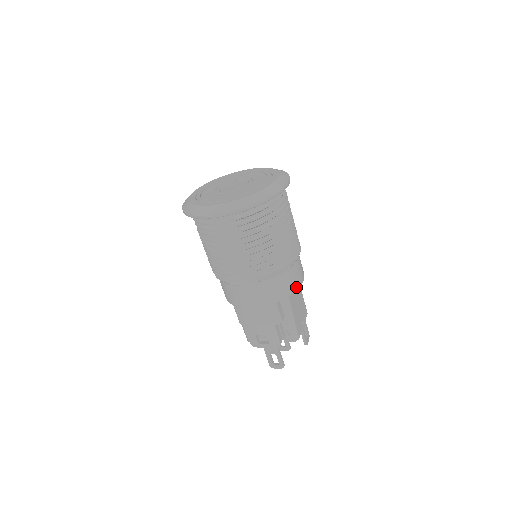
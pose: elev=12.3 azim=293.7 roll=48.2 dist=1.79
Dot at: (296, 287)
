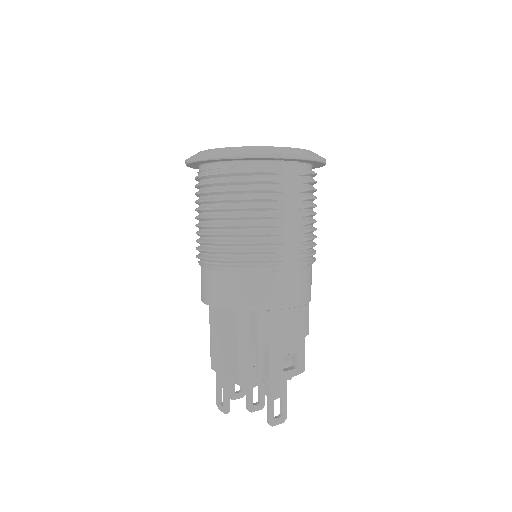
Dot at: occluded
